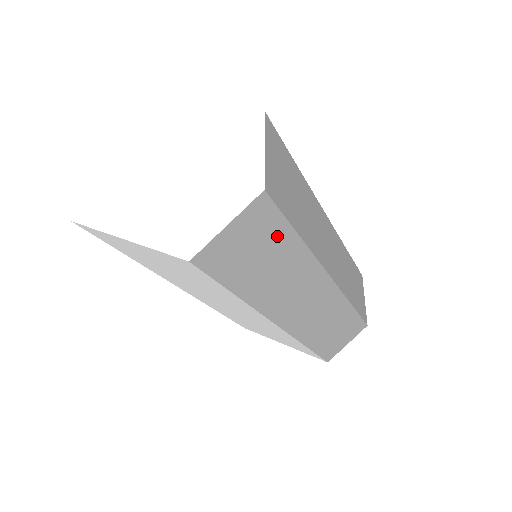
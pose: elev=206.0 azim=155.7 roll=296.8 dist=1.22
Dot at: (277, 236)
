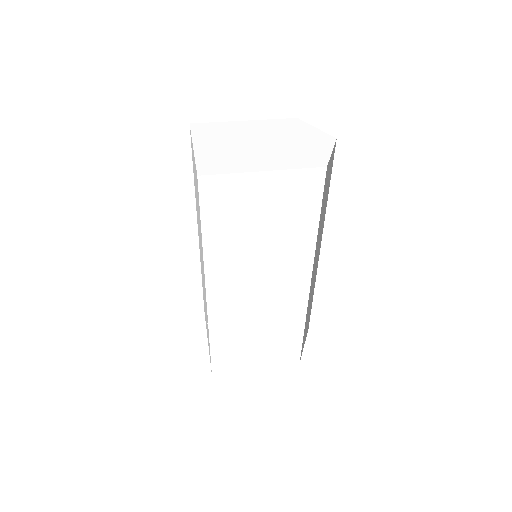
Dot at: (329, 182)
